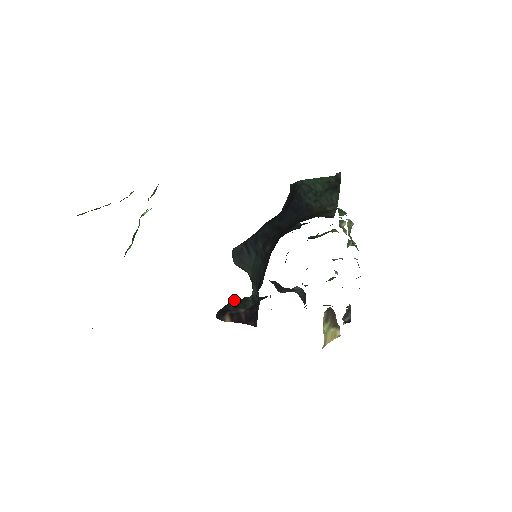
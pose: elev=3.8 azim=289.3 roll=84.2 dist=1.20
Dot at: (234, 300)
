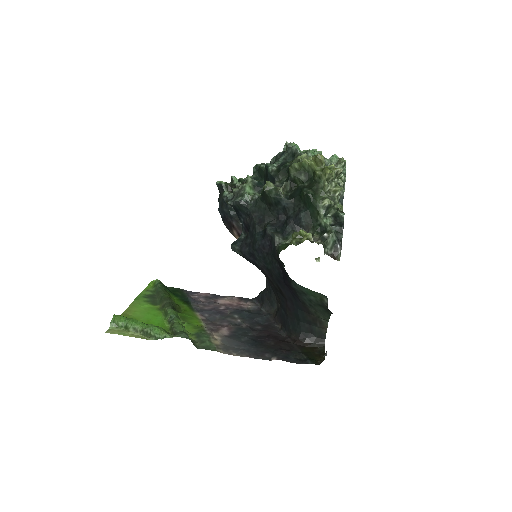
Dot at: (230, 206)
